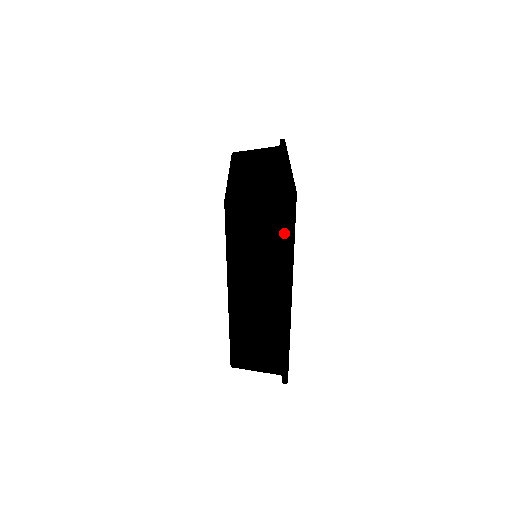
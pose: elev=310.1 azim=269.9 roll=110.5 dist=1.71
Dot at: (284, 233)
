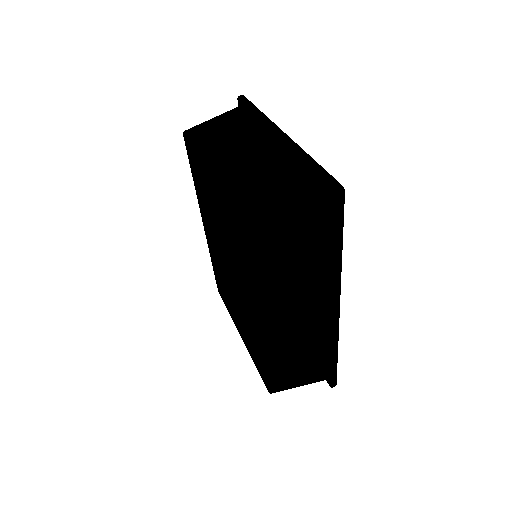
Dot at: (327, 239)
